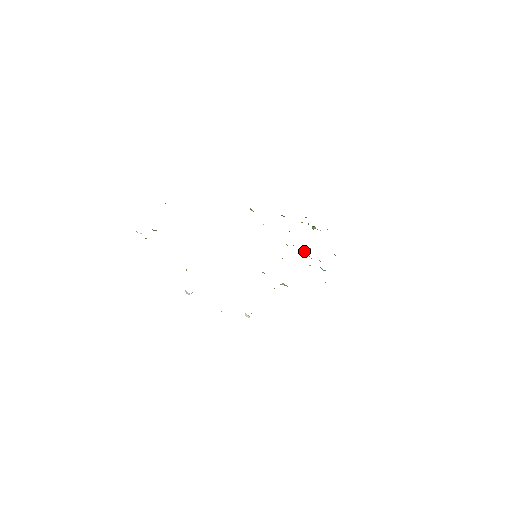
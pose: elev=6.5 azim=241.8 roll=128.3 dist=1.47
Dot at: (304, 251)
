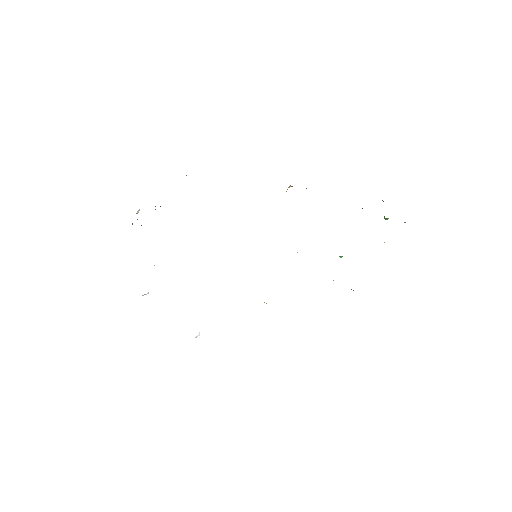
Dot at: occluded
